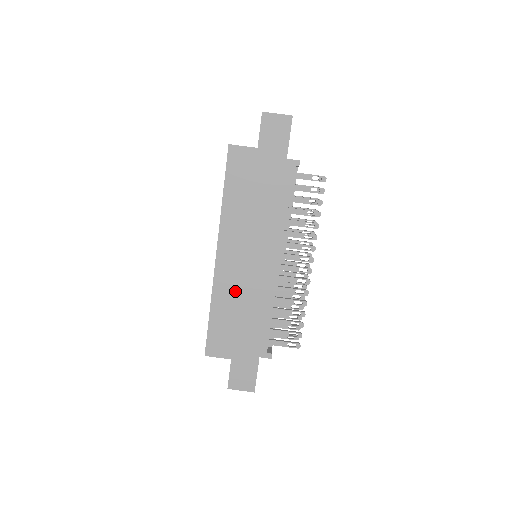
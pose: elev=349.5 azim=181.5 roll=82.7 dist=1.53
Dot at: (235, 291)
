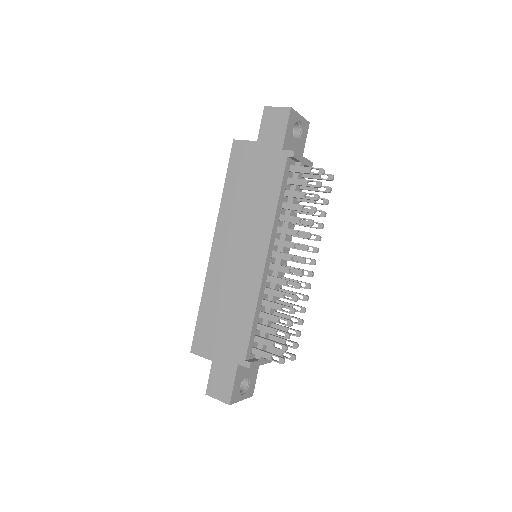
Dot at: (223, 286)
